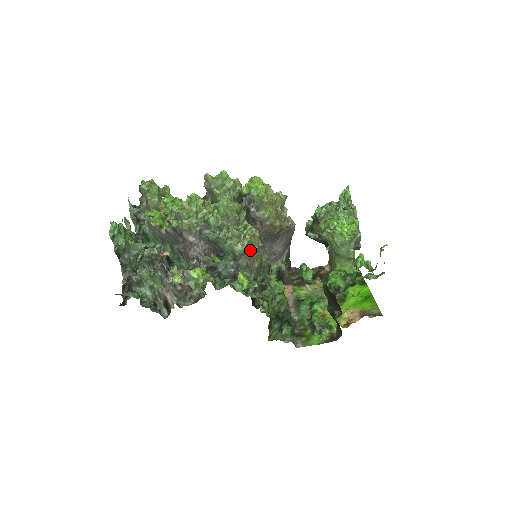
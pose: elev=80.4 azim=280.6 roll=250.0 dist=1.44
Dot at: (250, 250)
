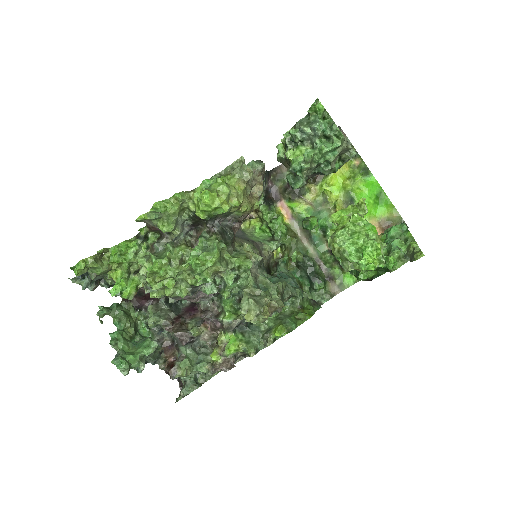
Dot at: (271, 310)
